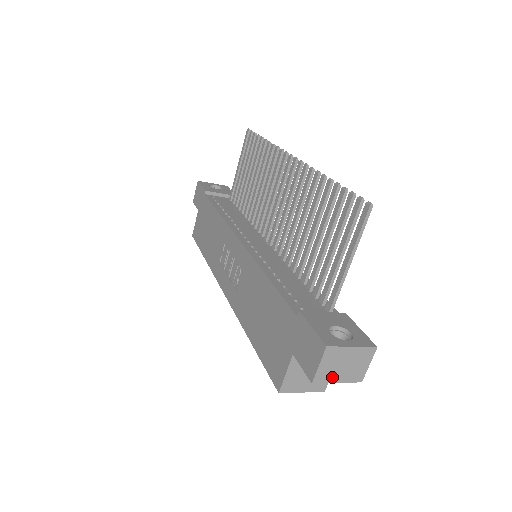
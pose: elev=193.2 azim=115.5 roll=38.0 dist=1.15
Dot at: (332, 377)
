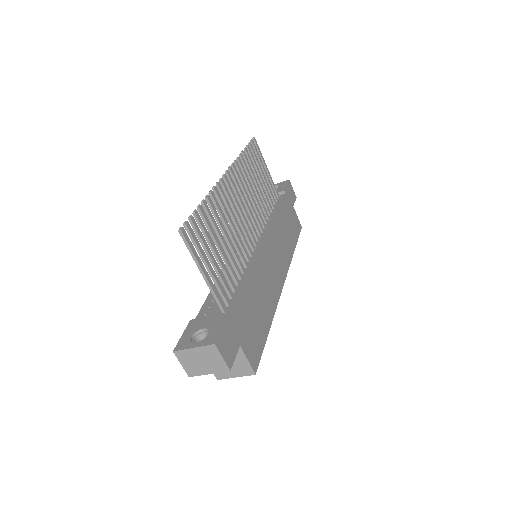
Dot at: (200, 371)
